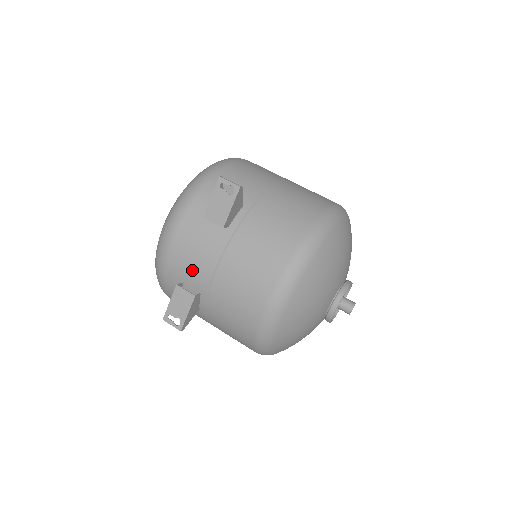
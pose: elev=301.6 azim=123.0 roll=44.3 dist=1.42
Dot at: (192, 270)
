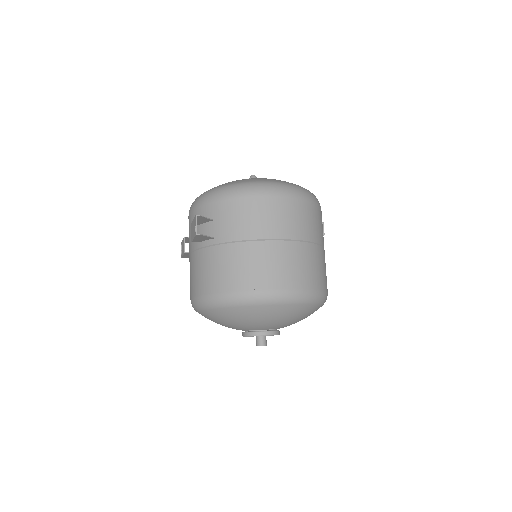
Dot at: occluded
